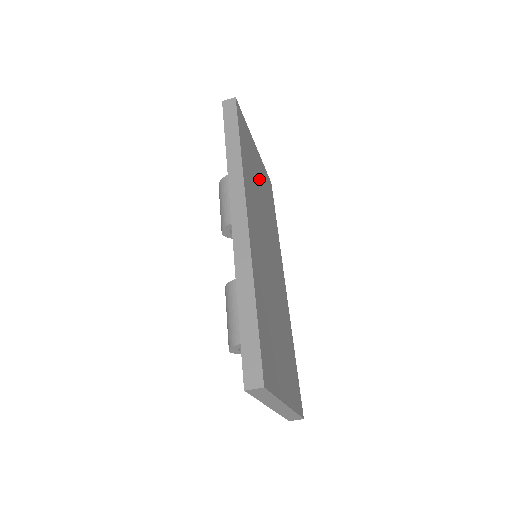
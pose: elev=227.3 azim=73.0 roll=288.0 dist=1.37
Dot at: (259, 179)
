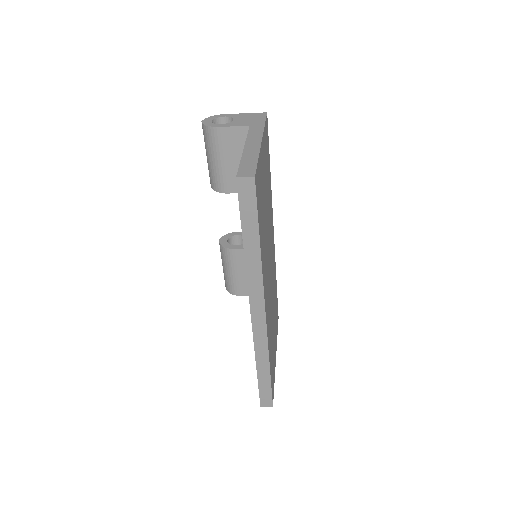
Dot at: (265, 193)
